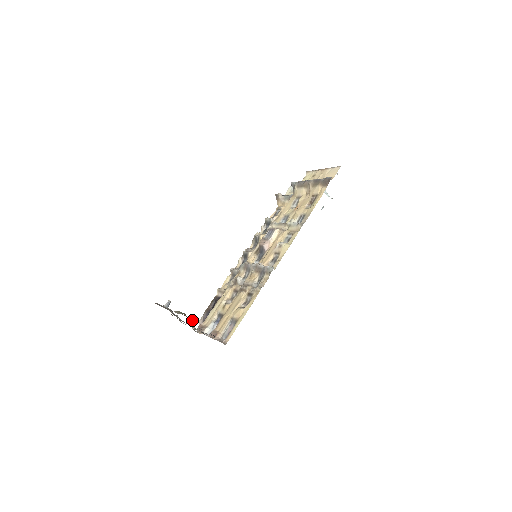
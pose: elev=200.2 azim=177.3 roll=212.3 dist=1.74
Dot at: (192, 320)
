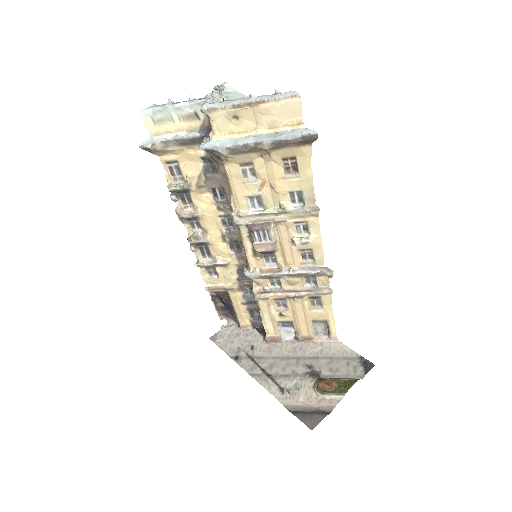
Dot at: (338, 381)
